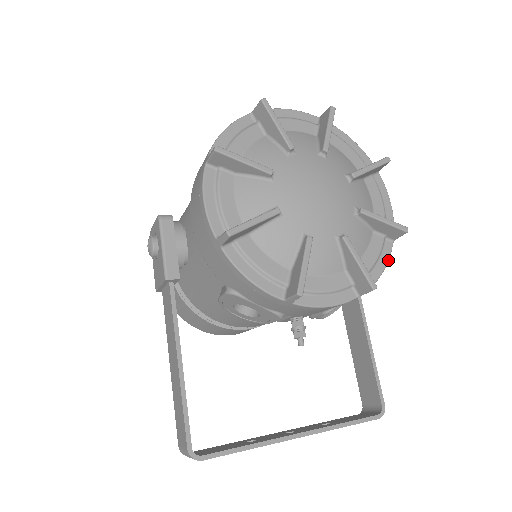
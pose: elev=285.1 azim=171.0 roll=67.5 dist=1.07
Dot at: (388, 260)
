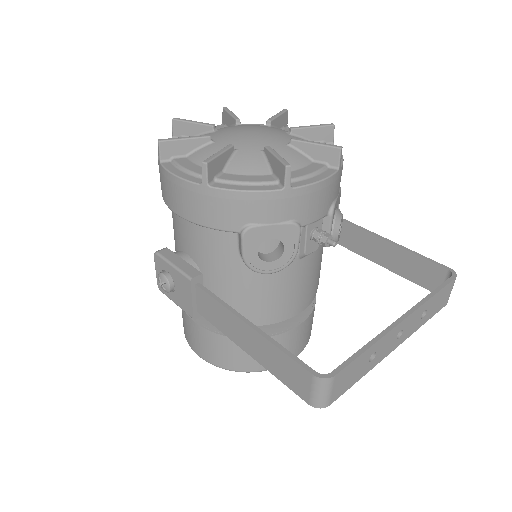
Dot at: occluded
